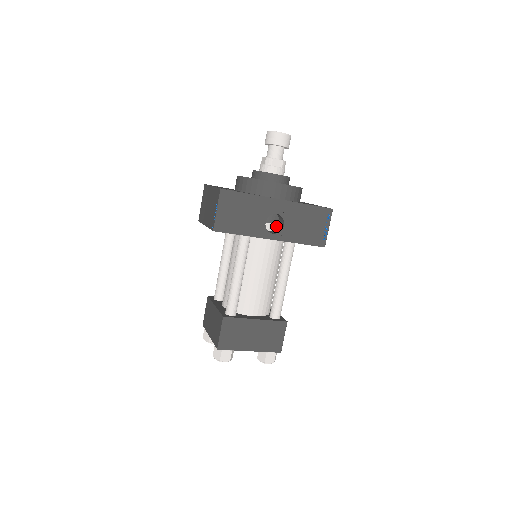
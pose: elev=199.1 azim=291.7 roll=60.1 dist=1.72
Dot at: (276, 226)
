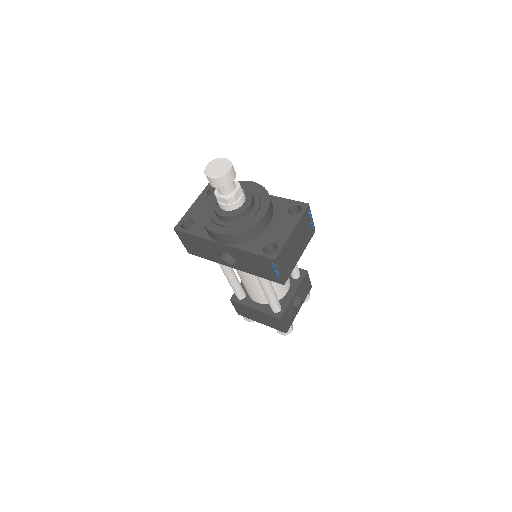
Dot at: occluded
